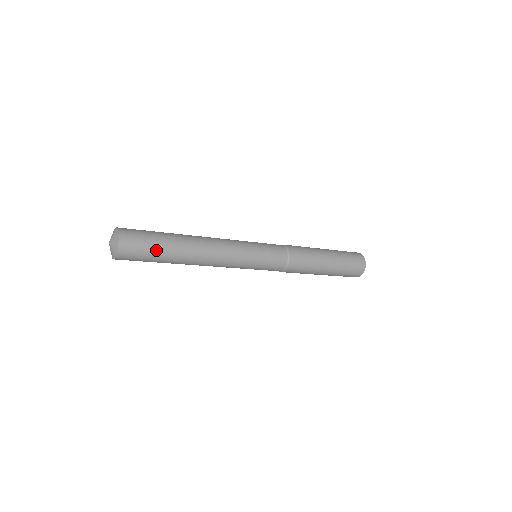
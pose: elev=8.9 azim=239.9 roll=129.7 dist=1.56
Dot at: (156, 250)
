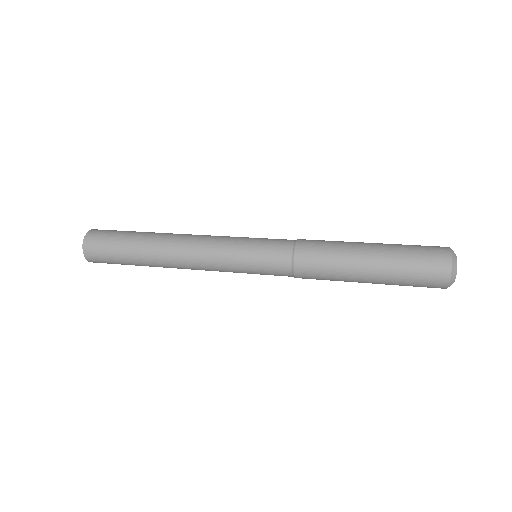
Dot at: (125, 264)
